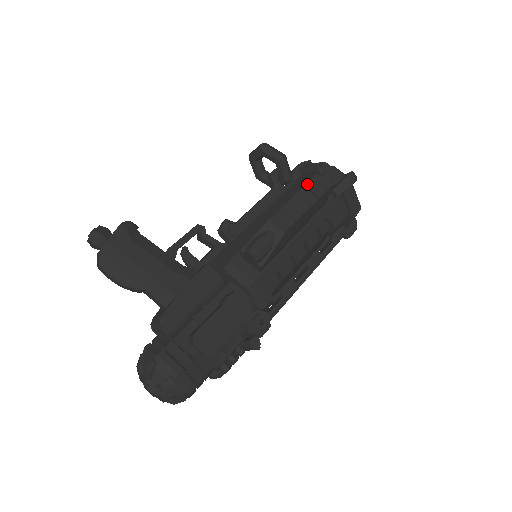
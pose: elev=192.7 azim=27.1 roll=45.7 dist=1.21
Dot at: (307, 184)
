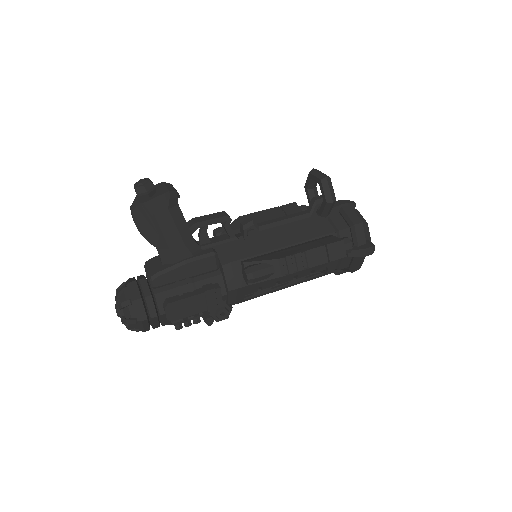
Dot at: (329, 245)
